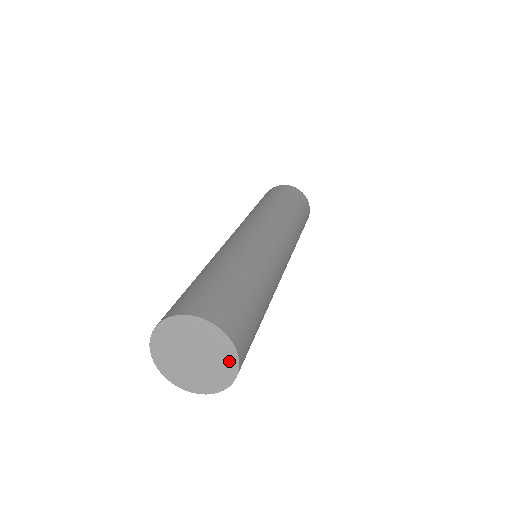
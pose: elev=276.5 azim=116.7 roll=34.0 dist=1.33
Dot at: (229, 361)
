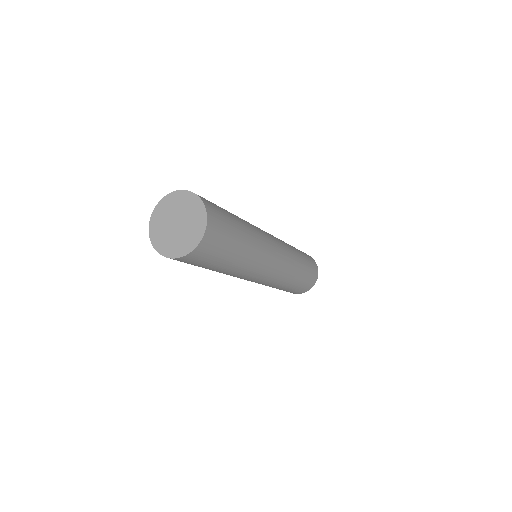
Dot at: (195, 238)
